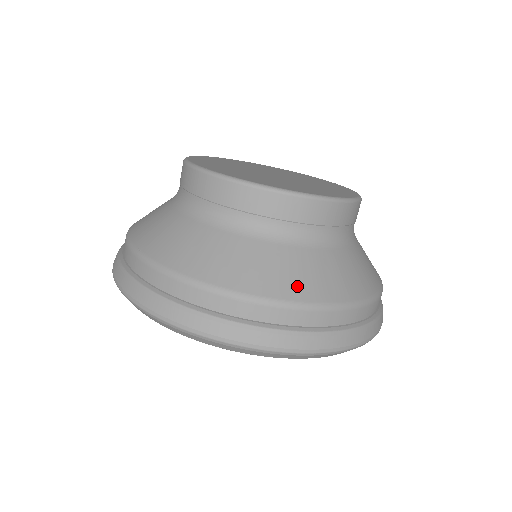
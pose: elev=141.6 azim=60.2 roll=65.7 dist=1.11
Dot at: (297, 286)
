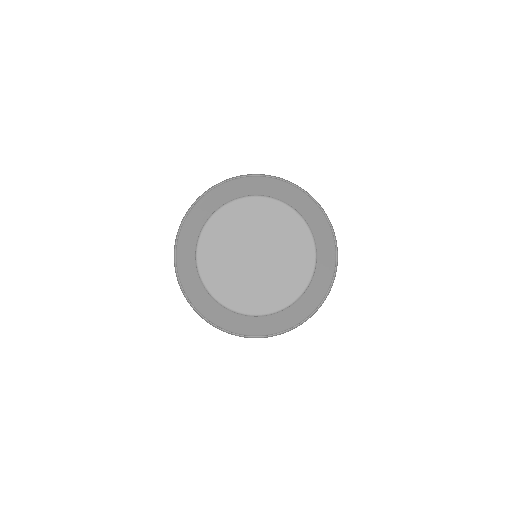
Dot at: (308, 310)
